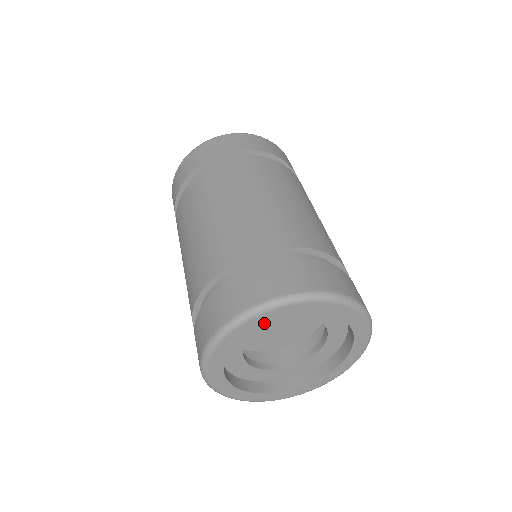
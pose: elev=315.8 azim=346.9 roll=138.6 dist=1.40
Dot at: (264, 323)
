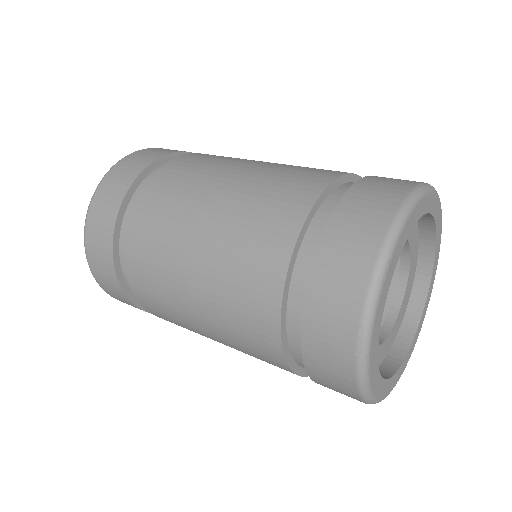
Dot at: (391, 276)
